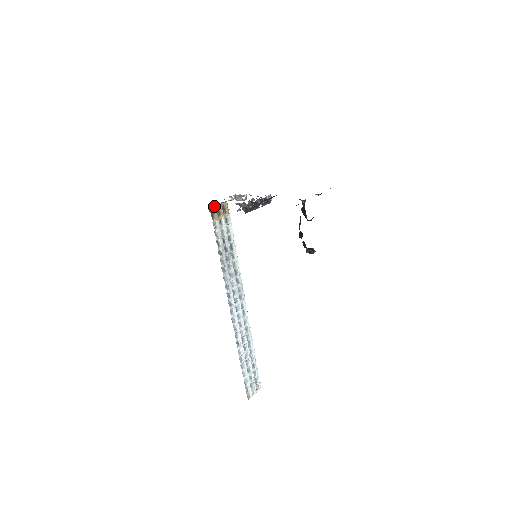
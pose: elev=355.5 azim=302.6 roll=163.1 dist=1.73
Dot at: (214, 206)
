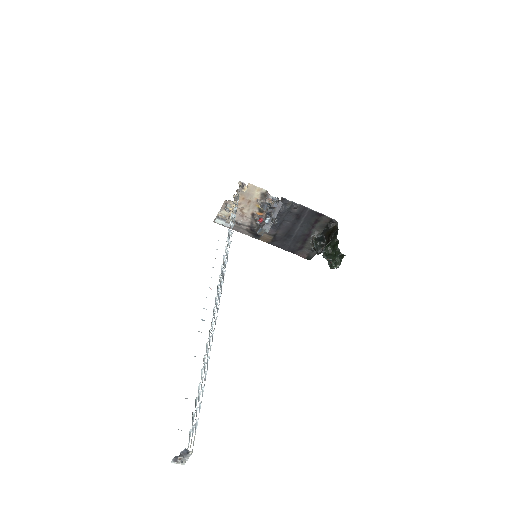
Dot at: occluded
